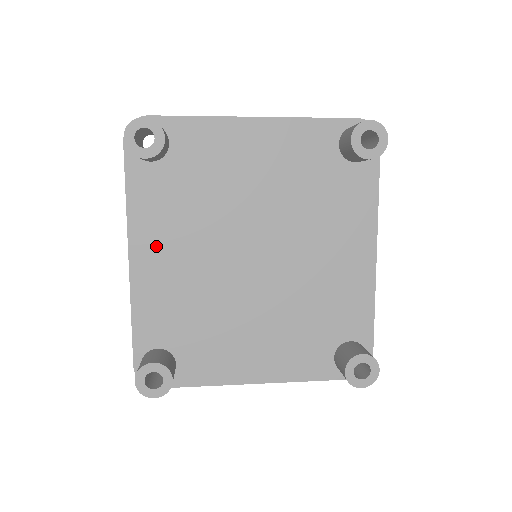
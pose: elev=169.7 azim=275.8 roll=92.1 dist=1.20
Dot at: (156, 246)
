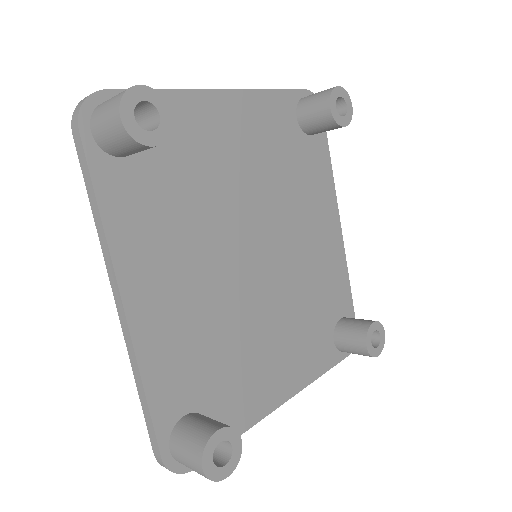
Dot at: (154, 276)
